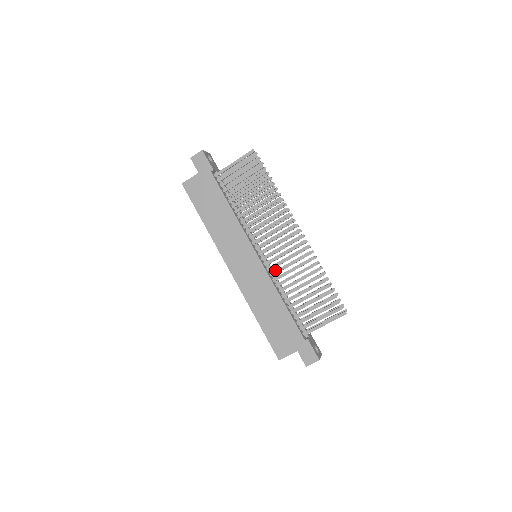
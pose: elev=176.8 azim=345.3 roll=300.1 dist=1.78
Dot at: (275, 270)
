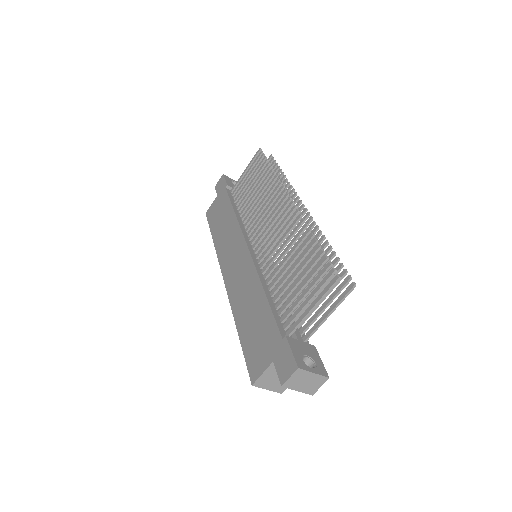
Dot at: (265, 258)
